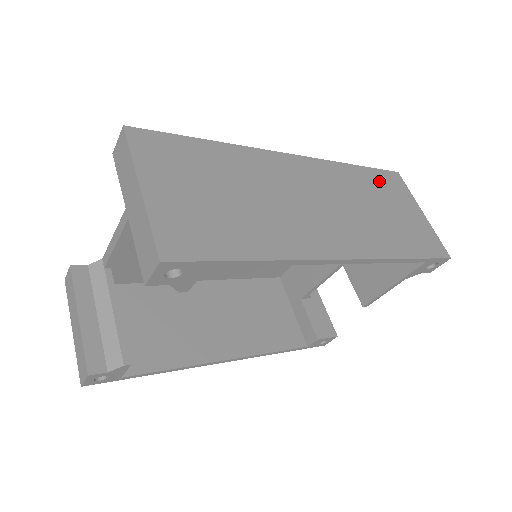
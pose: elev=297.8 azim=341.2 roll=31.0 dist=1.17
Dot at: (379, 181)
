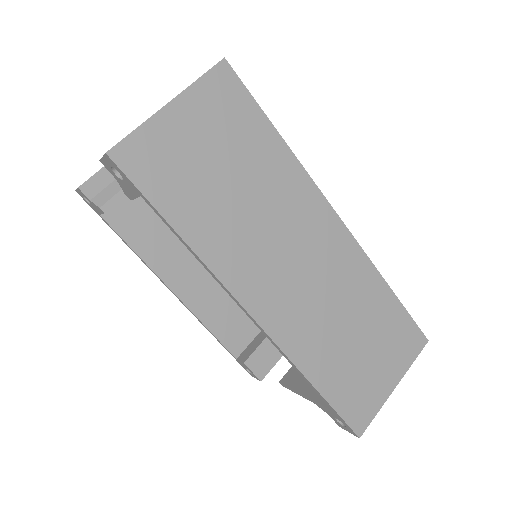
Dot at: (394, 322)
